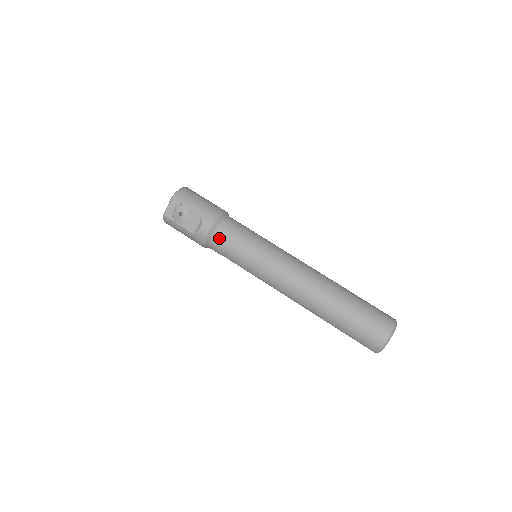
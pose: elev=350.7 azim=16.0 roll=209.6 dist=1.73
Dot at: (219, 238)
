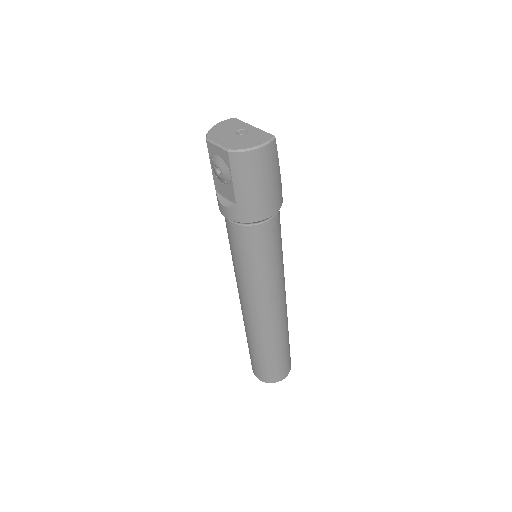
Dot at: (231, 229)
